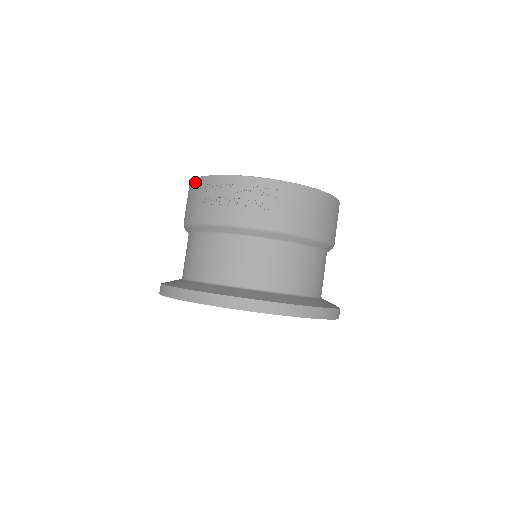
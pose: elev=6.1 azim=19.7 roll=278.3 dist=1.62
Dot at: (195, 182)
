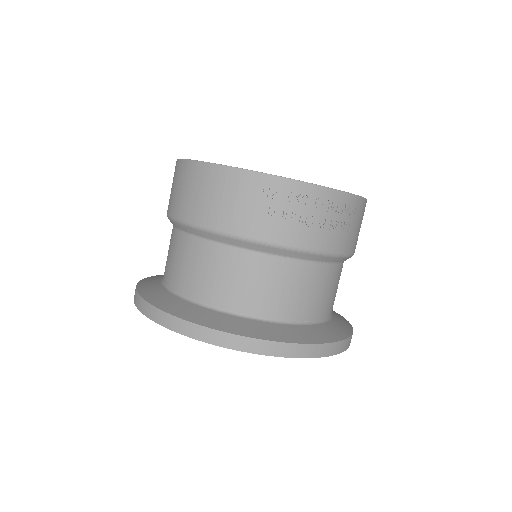
Dot at: (246, 176)
